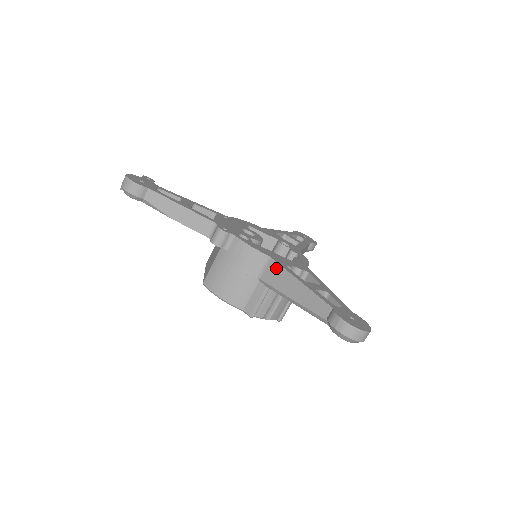
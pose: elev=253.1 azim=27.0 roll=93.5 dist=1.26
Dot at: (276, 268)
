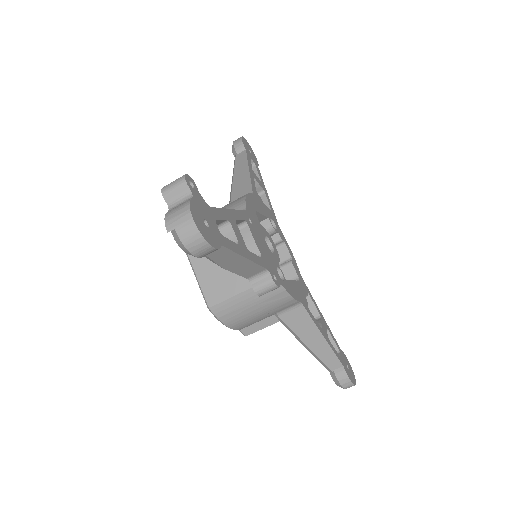
Dot at: (303, 316)
